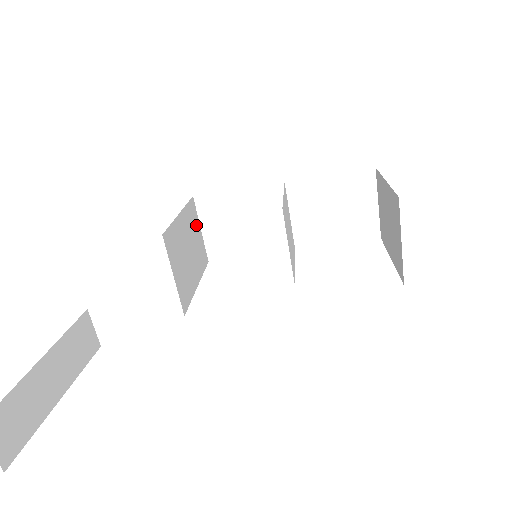
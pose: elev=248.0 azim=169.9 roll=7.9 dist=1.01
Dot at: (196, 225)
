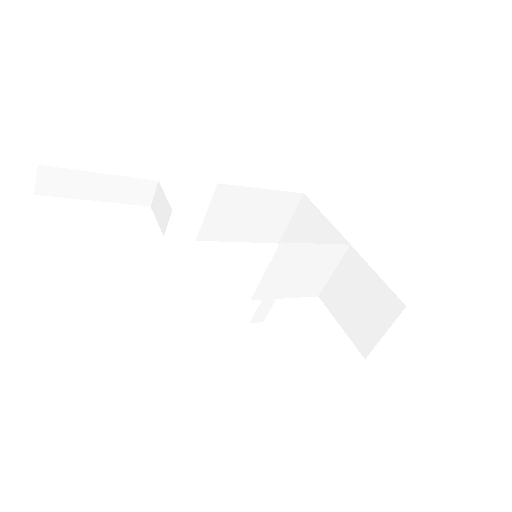
Dot at: (286, 212)
